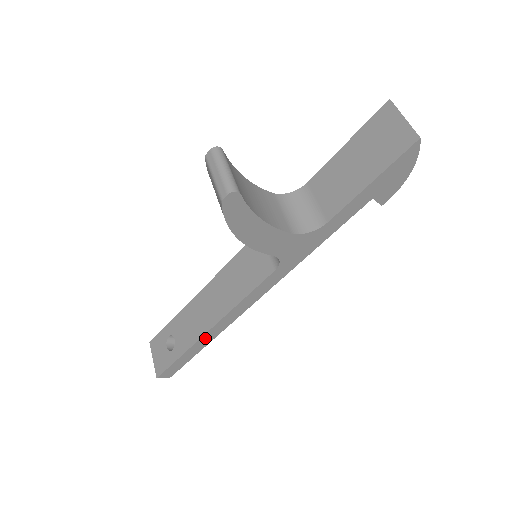
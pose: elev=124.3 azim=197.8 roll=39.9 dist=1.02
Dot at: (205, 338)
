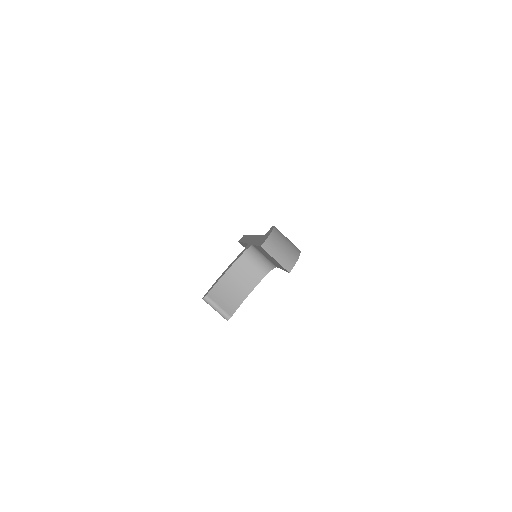
Dot at: occluded
